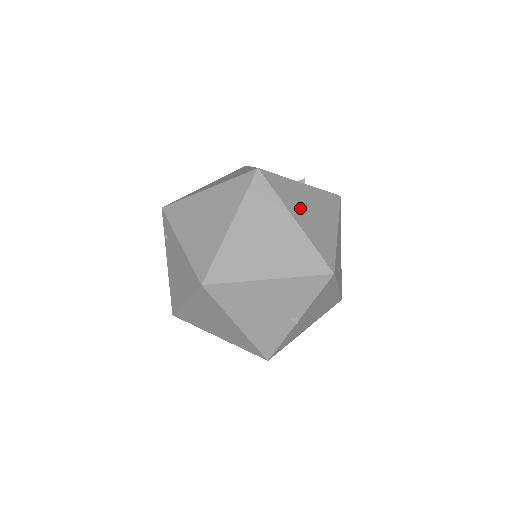
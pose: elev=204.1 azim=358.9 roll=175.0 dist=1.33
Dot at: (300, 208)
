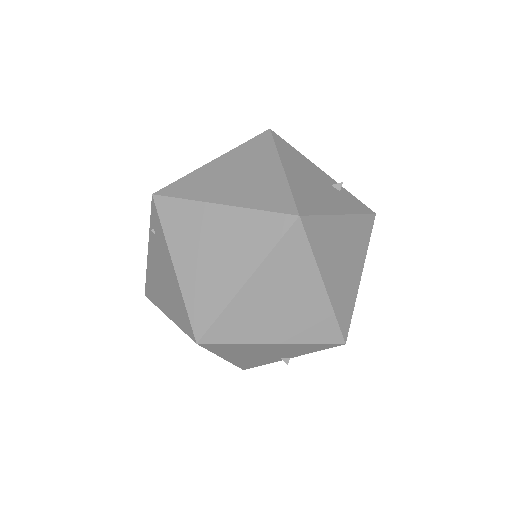
Dot at: (332, 261)
